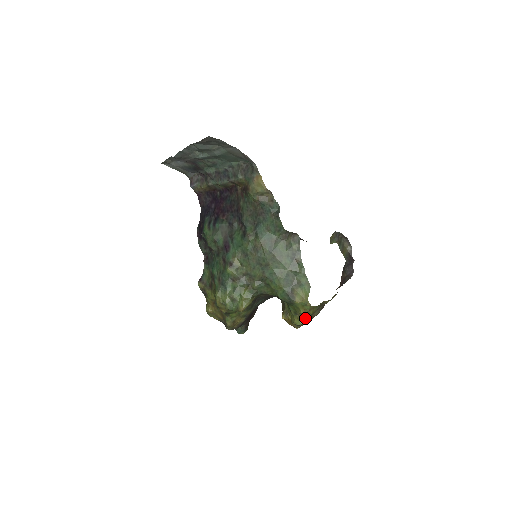
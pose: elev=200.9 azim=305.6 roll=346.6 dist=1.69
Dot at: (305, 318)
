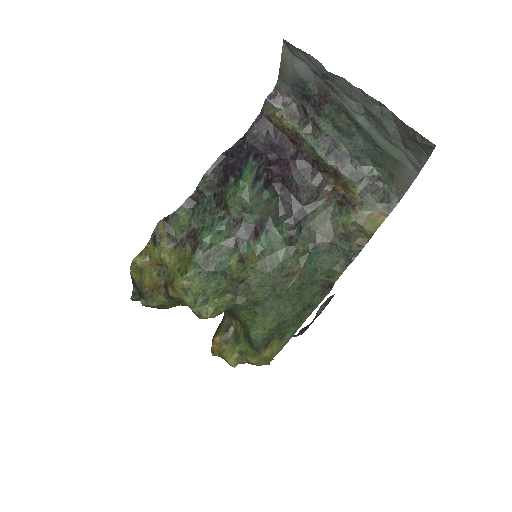
Dot at: (243, 363)
